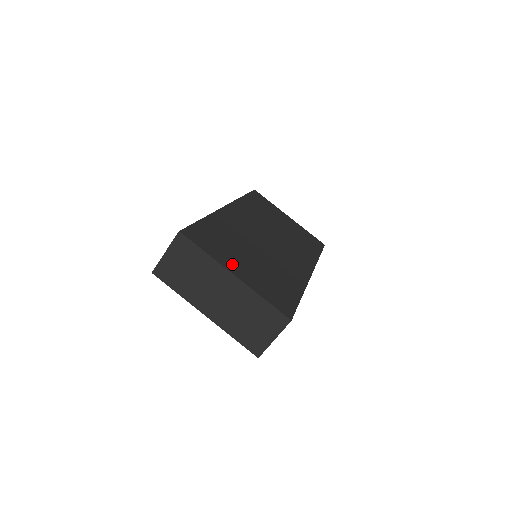
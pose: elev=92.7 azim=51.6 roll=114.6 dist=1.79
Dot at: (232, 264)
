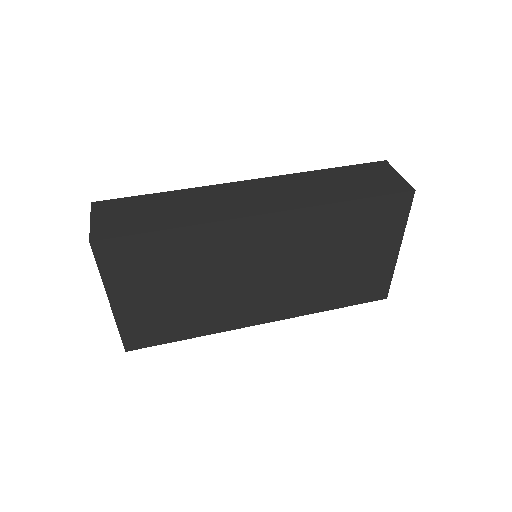
Dot at: (126, 292)
